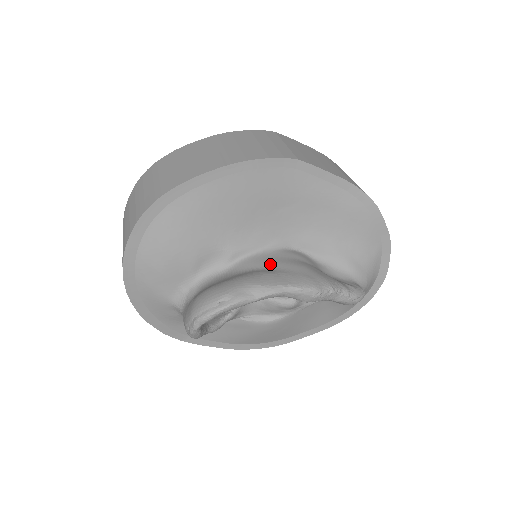
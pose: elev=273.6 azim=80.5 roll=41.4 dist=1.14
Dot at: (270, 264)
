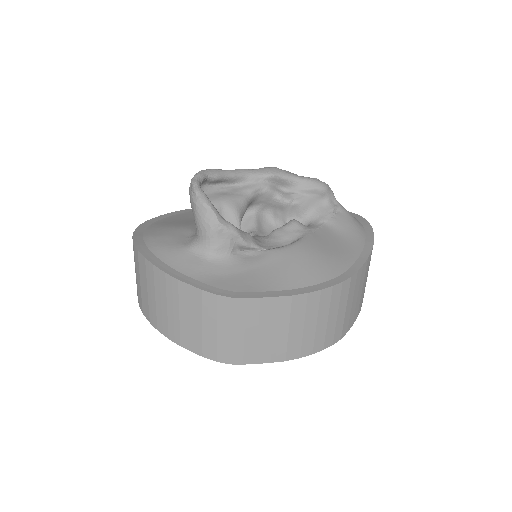
Dot at: occluded
